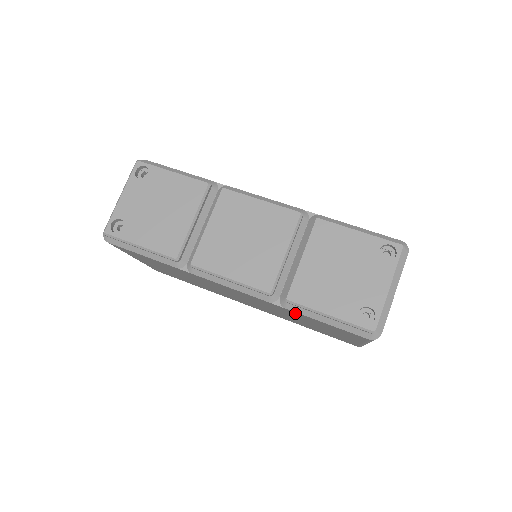
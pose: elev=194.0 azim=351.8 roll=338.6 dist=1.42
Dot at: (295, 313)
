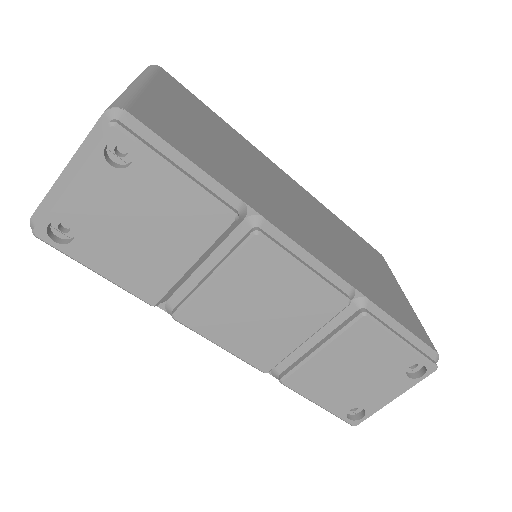
Dot at: occluded
